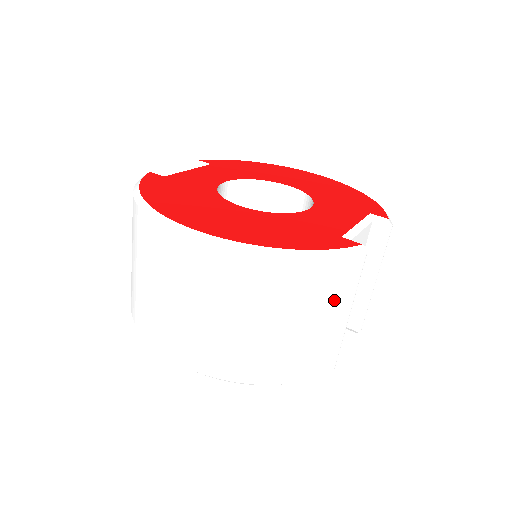
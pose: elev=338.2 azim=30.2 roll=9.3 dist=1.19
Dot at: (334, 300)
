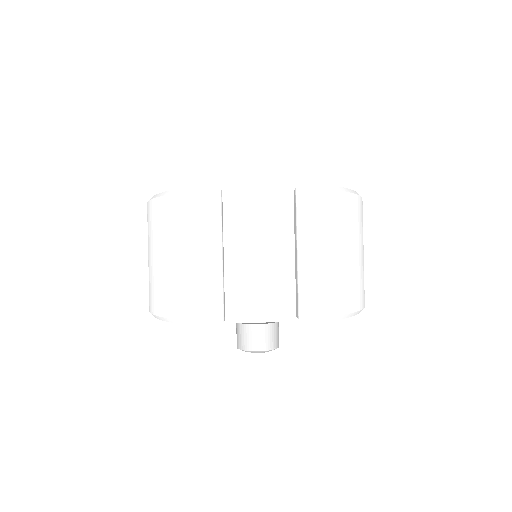
Dot at: (193, 233)
